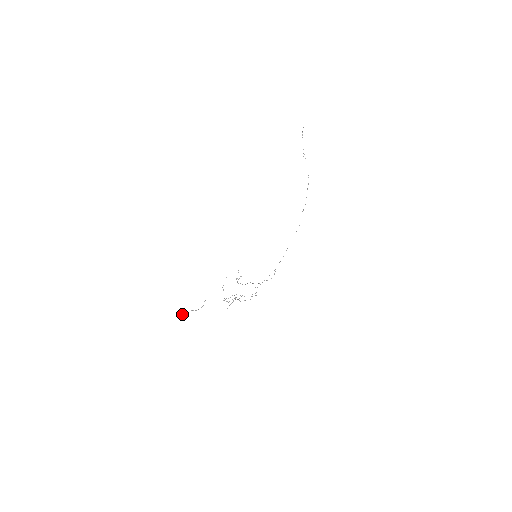
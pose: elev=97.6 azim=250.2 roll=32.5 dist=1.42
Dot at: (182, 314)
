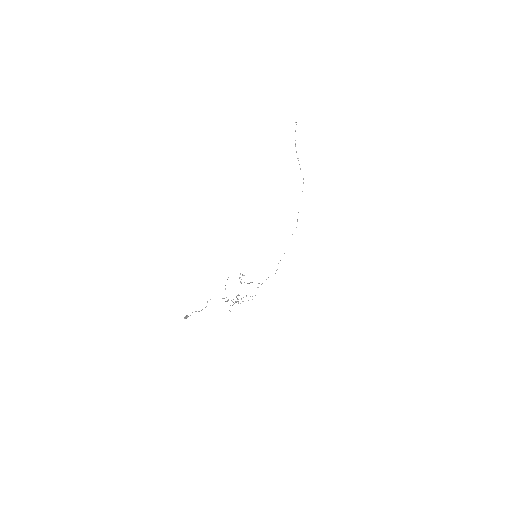
Dot at: (185, 316)
